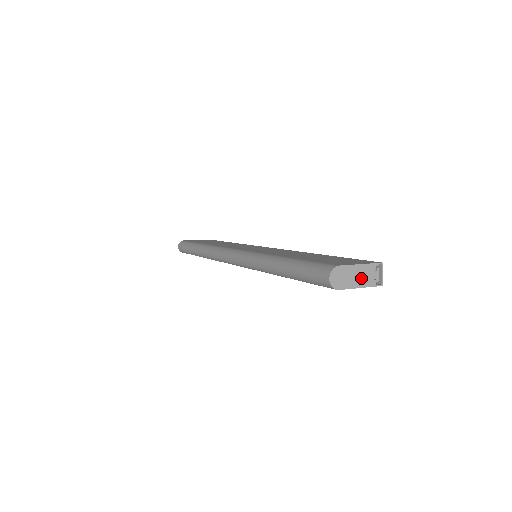
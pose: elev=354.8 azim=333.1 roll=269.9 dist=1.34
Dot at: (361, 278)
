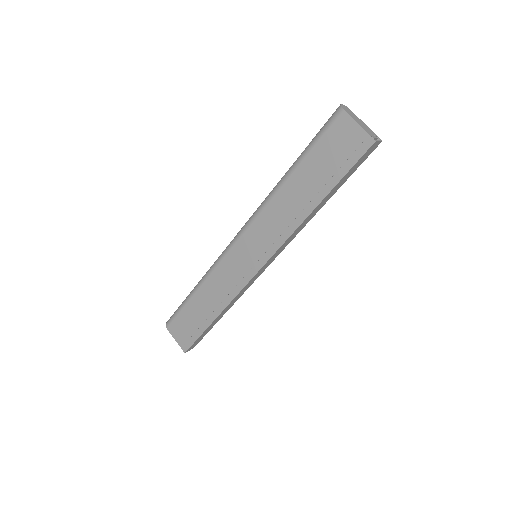
Dot at: (362, 125)
